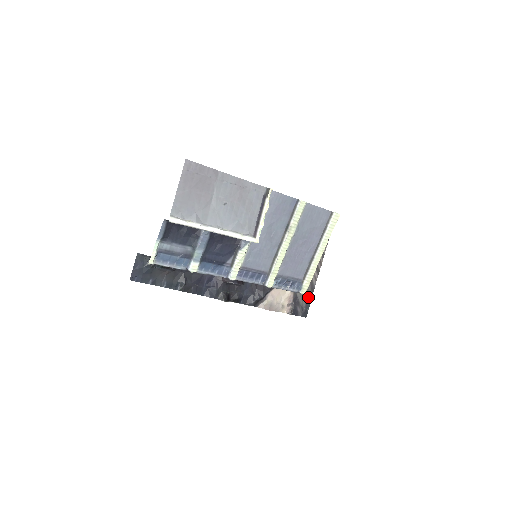
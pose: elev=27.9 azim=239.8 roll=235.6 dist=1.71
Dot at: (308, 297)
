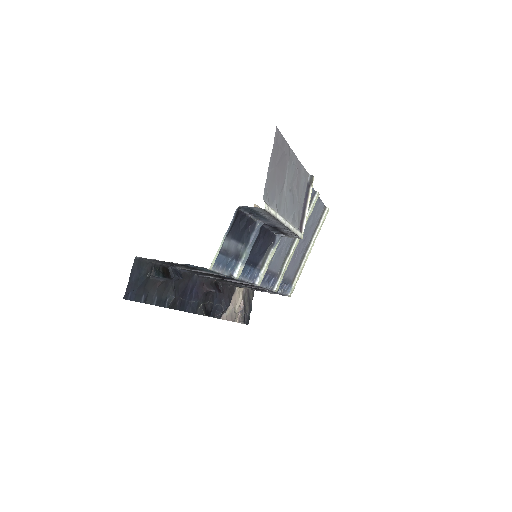
Dot at: (250, 302)
